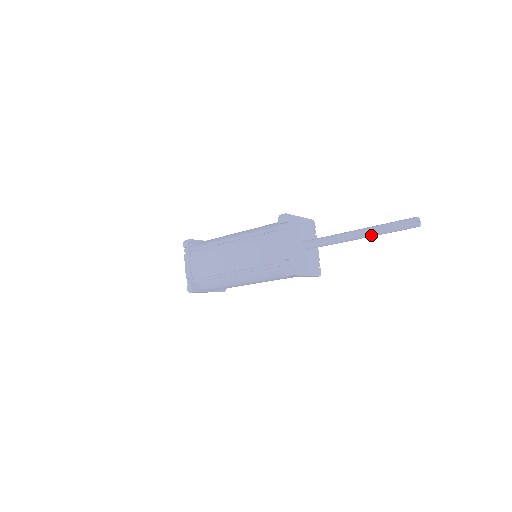
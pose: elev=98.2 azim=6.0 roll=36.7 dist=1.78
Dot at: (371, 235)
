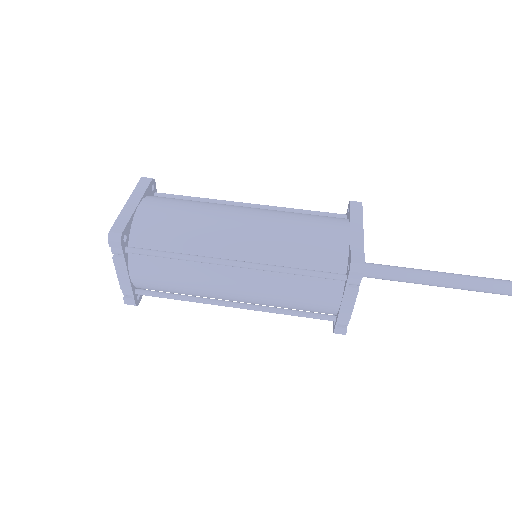
Dot at: occluded
